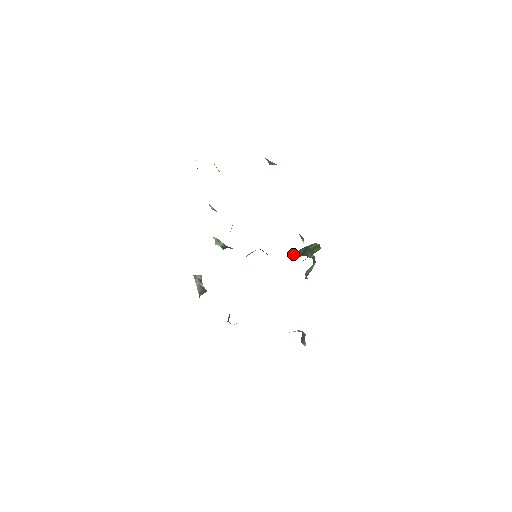
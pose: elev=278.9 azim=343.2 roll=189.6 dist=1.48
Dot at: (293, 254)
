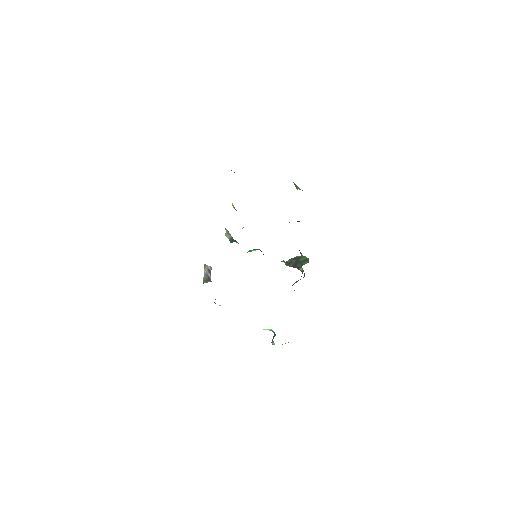
Dot at: (286, 263)
